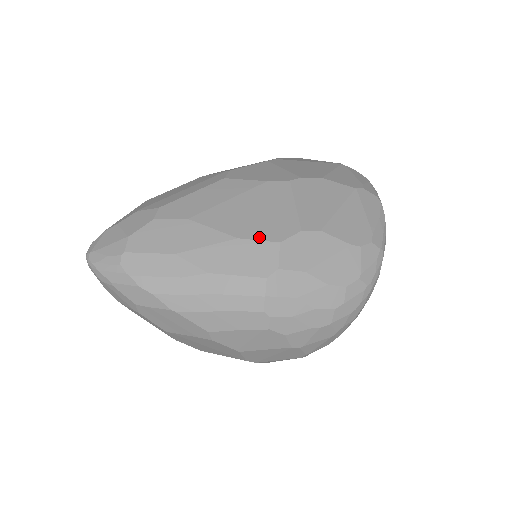
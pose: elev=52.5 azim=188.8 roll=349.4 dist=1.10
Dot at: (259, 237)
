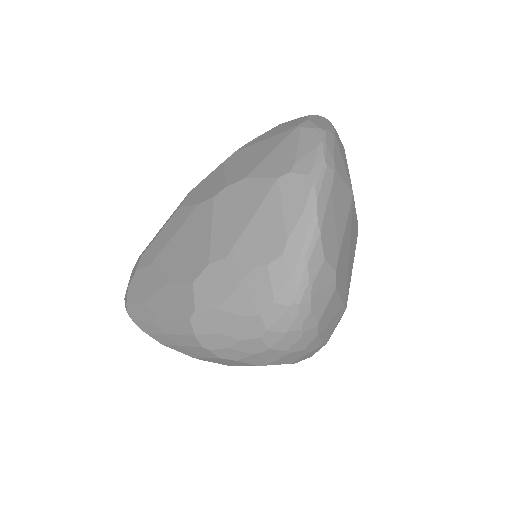
Dot at: (182, 278)
